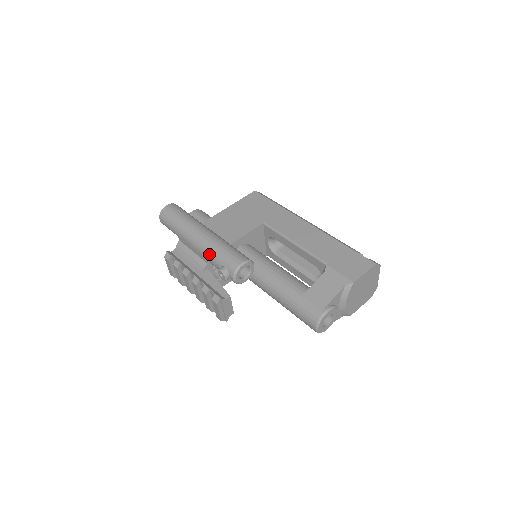
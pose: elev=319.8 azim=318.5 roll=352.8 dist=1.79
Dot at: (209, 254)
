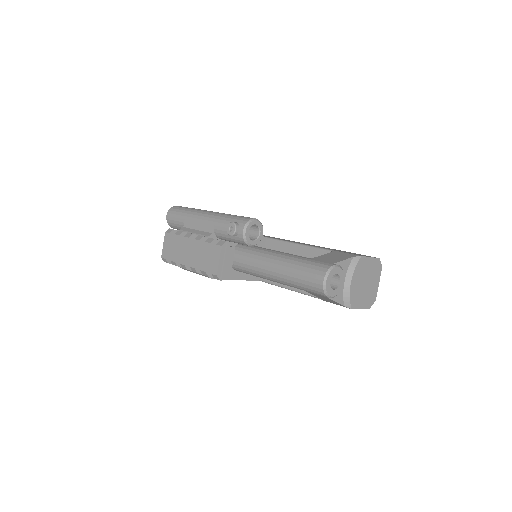
Dot at: (220, 219)
